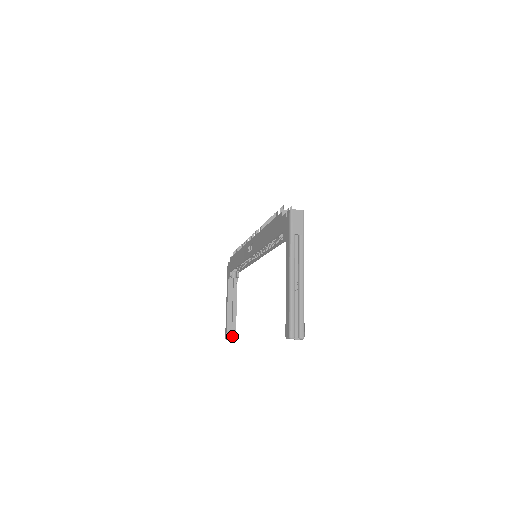
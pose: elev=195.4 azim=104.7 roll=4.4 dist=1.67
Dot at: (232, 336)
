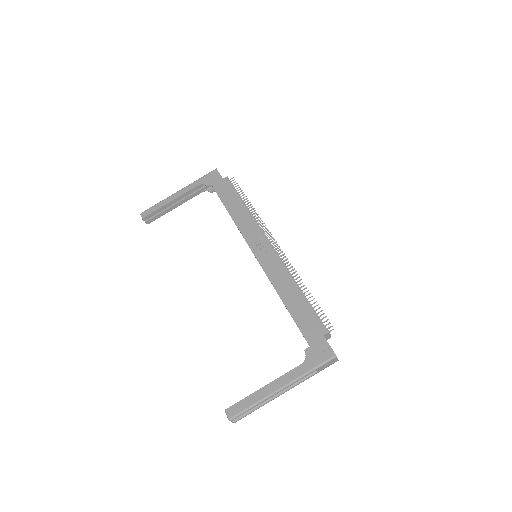
Dot at: (149, 220)
